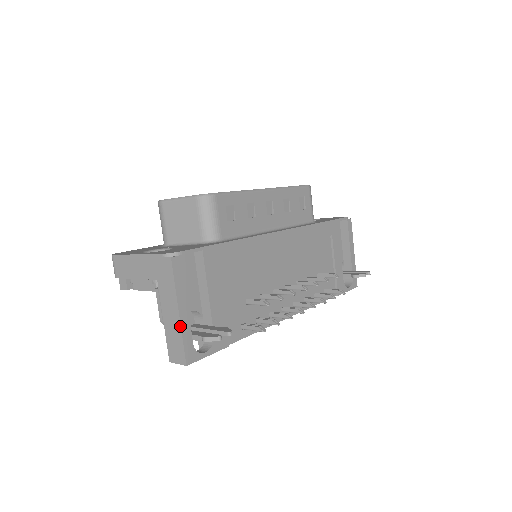
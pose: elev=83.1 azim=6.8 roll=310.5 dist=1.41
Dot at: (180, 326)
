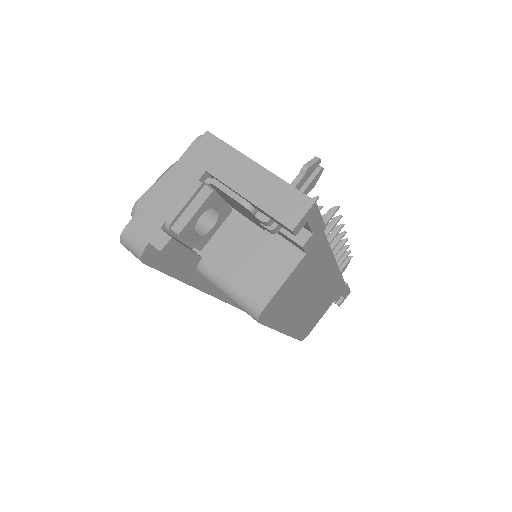
Dot at: (271, 173)
